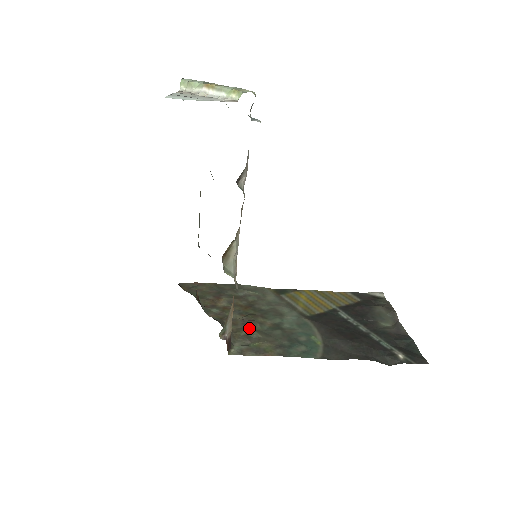
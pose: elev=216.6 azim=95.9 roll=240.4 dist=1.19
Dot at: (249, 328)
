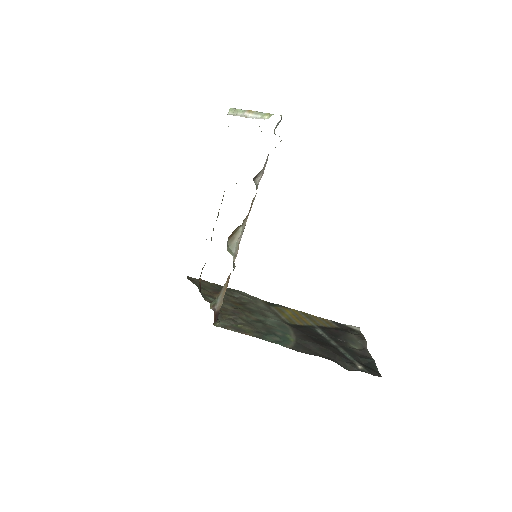
Dot at: (236, 315)
